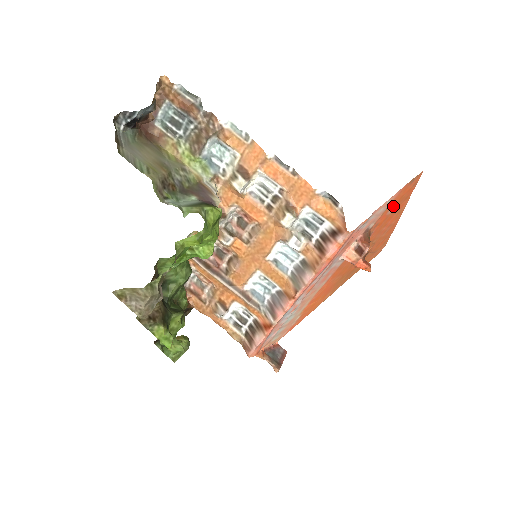
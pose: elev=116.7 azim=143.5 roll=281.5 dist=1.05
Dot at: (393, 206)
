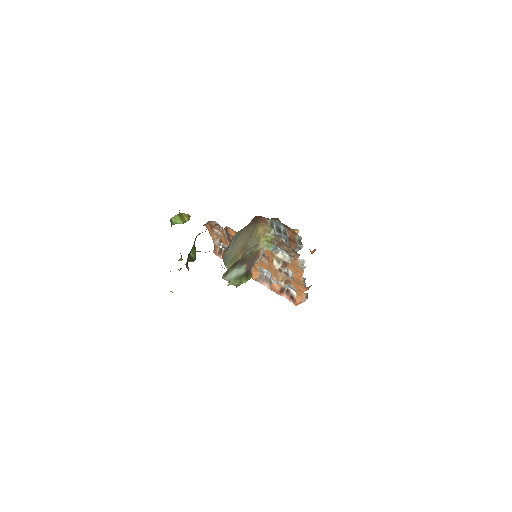
Dot at: occluded
